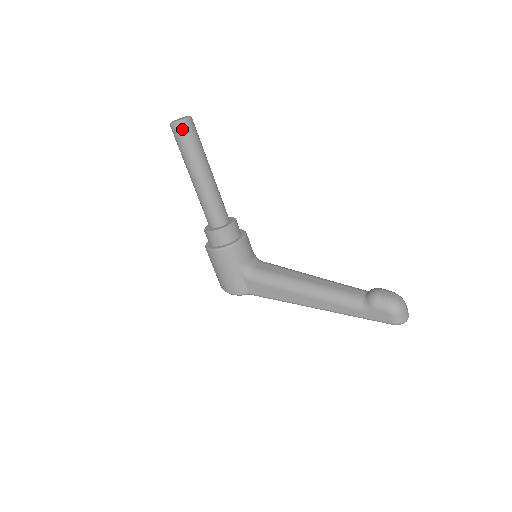
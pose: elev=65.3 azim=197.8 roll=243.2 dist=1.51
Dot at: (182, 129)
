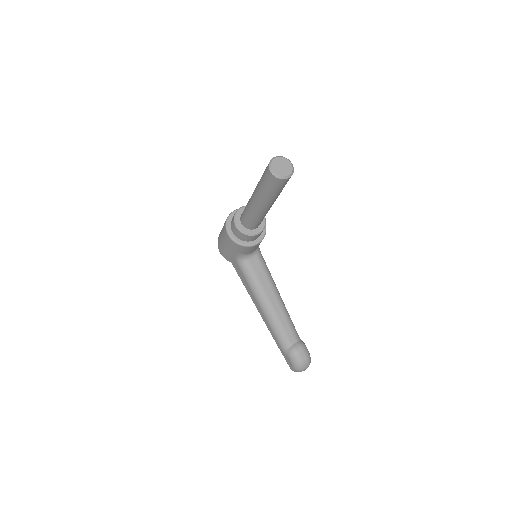
Dot at: (274, 181)
